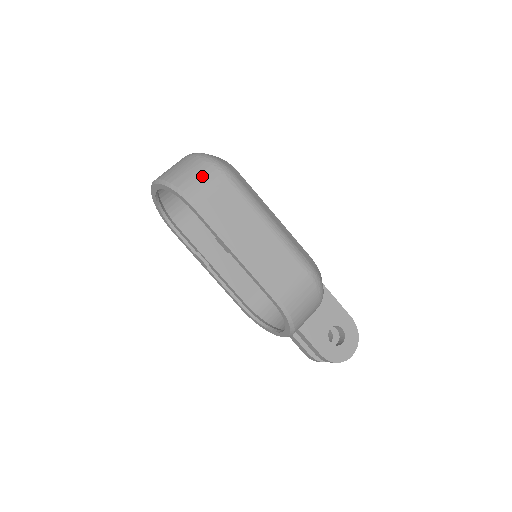
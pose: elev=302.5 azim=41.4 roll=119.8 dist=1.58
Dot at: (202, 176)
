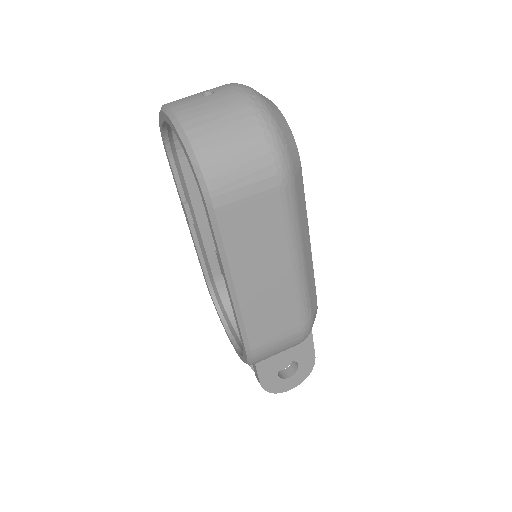
Dot at: (247, 167)
